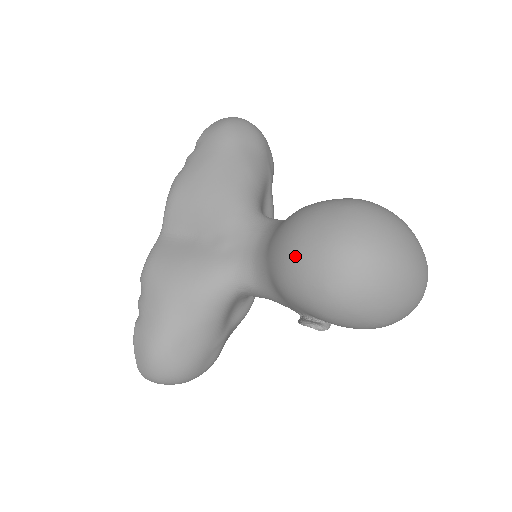
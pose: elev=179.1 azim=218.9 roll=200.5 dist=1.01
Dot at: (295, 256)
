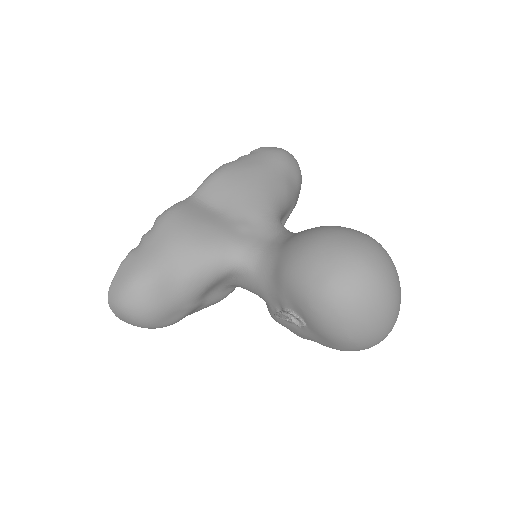
Dot at: (314, 249)
